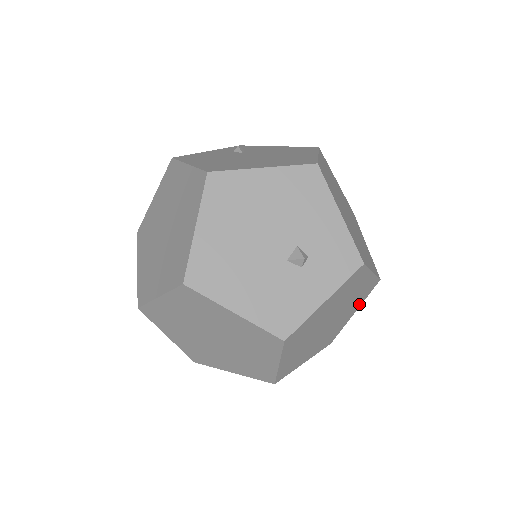
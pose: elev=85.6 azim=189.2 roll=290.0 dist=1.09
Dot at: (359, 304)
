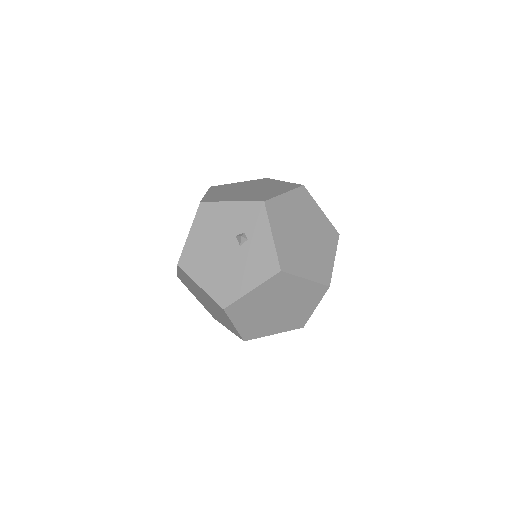
Dot at: (314, 206)
